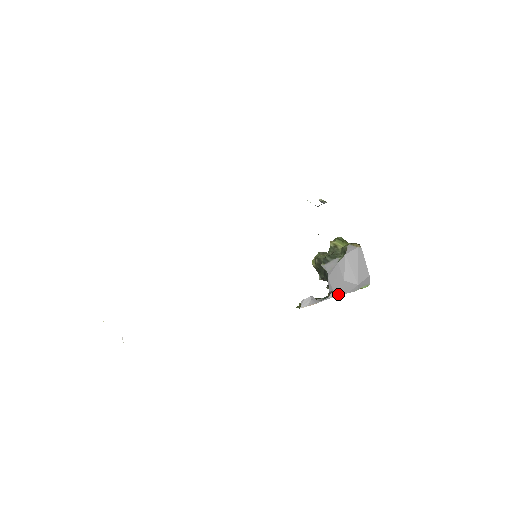
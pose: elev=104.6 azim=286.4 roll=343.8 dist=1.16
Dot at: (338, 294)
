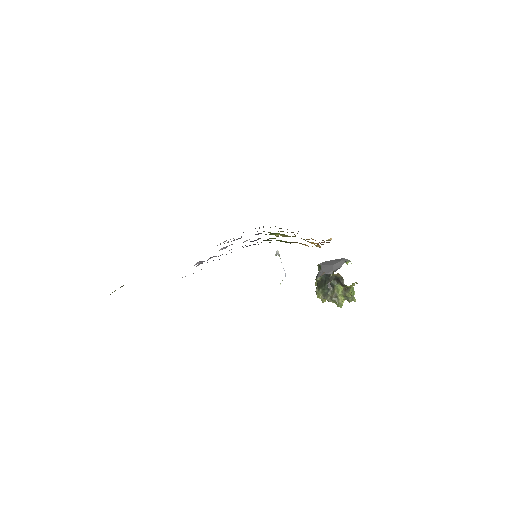
Dot at: occluded
